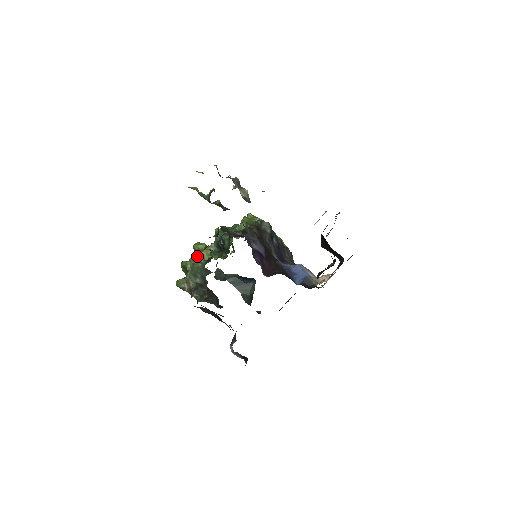
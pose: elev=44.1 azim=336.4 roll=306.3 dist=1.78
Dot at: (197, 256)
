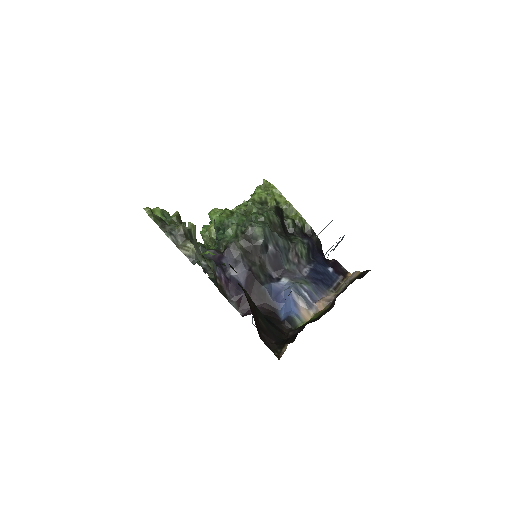
Dot at: (209, 232)
